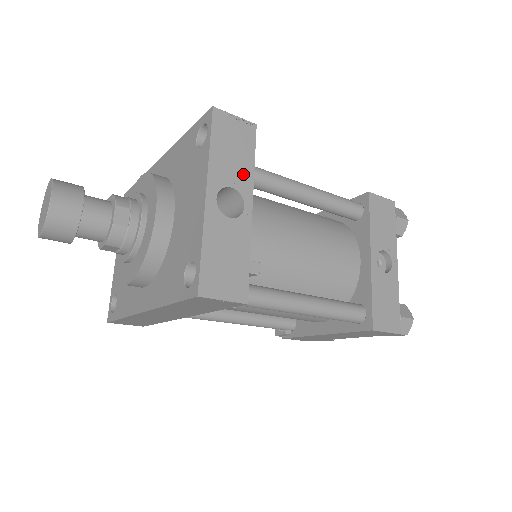
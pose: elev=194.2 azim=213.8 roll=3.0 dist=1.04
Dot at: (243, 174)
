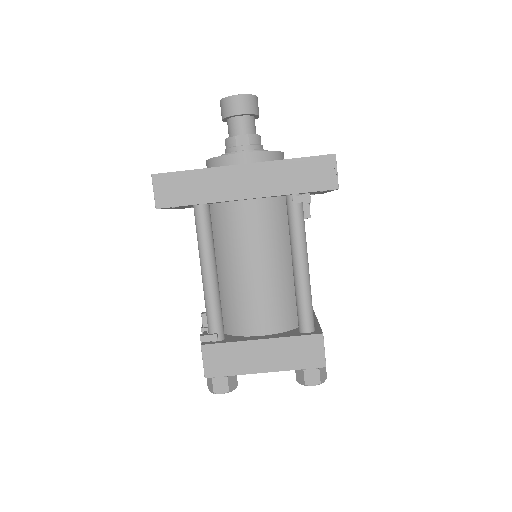
Dot at: occluded
